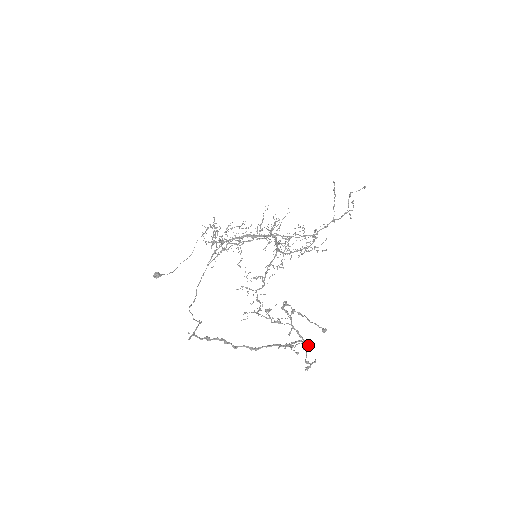
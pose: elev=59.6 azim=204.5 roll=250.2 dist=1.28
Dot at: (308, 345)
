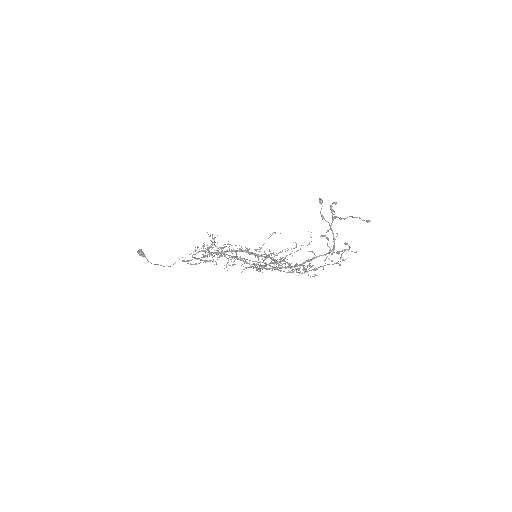
Dot at: occluded
